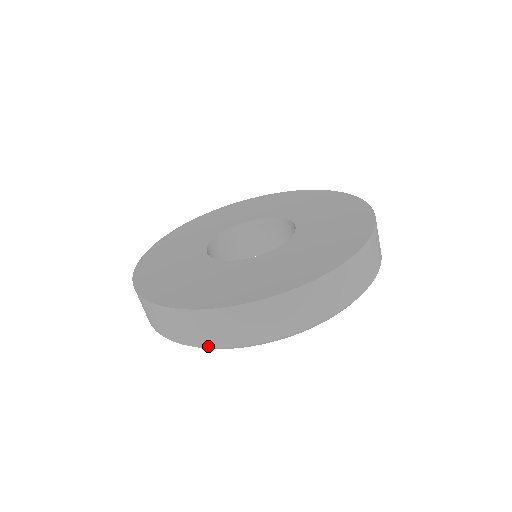
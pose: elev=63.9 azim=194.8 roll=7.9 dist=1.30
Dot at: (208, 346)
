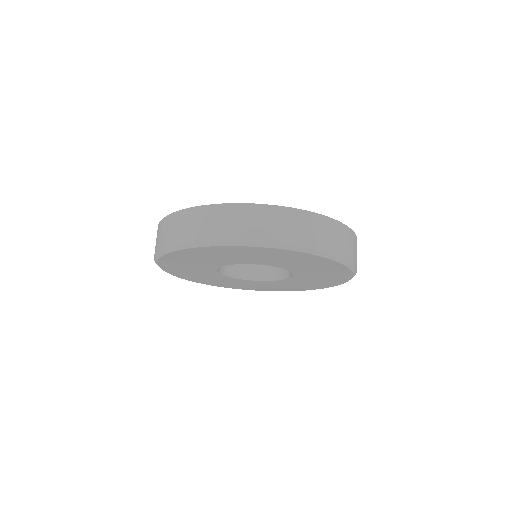
Dot at: (176, 243)
